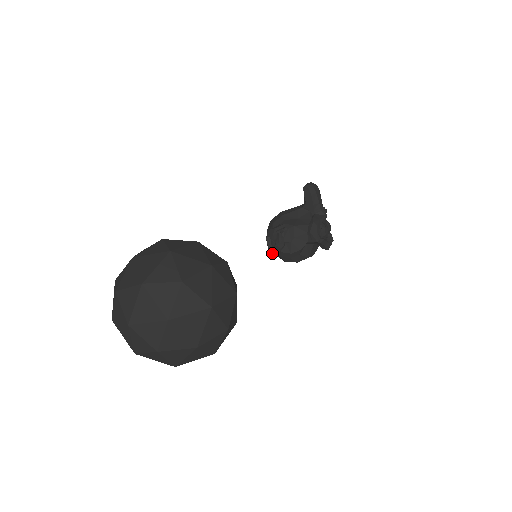
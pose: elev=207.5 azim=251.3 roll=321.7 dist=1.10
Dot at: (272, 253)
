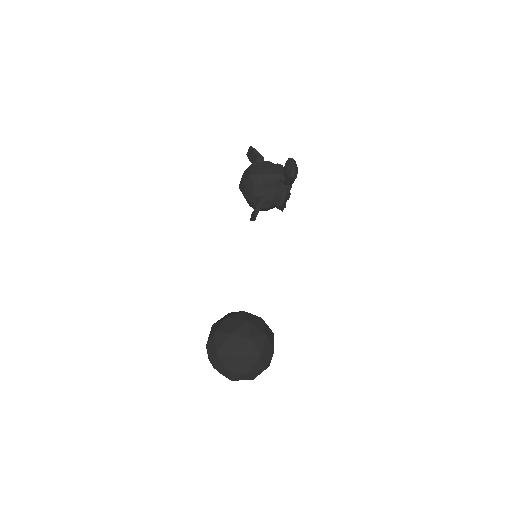
Dot at: occluded
